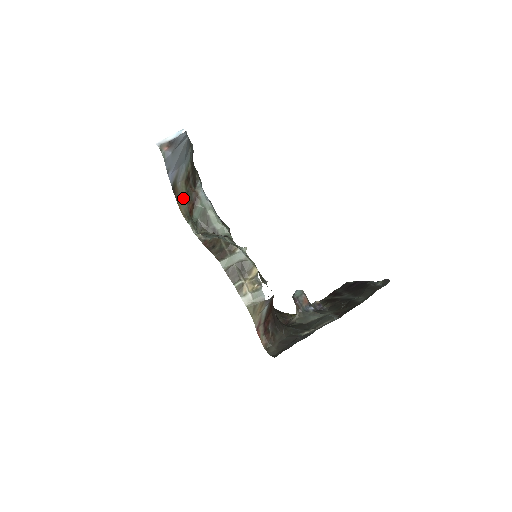
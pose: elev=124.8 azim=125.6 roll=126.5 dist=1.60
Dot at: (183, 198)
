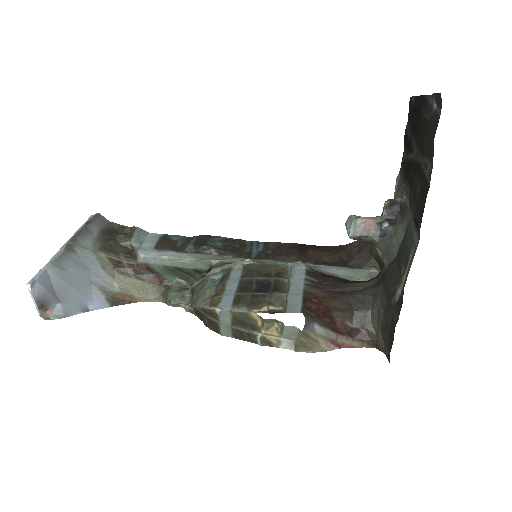
Dot at: (138, 287)
